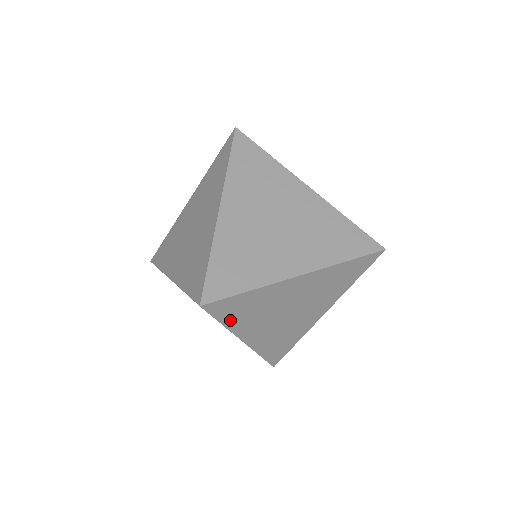
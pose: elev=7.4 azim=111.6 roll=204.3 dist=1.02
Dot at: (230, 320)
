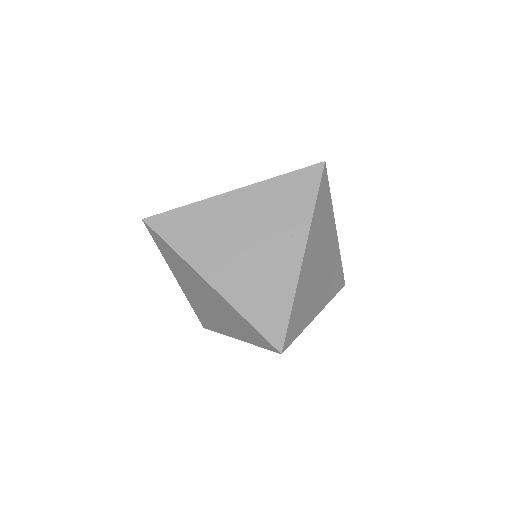
Dot at: (317, 208)
